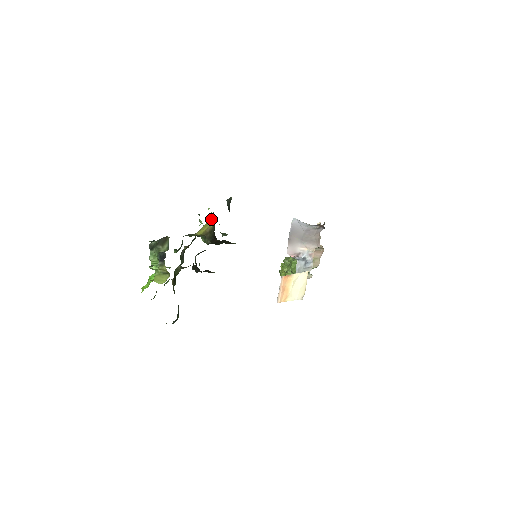
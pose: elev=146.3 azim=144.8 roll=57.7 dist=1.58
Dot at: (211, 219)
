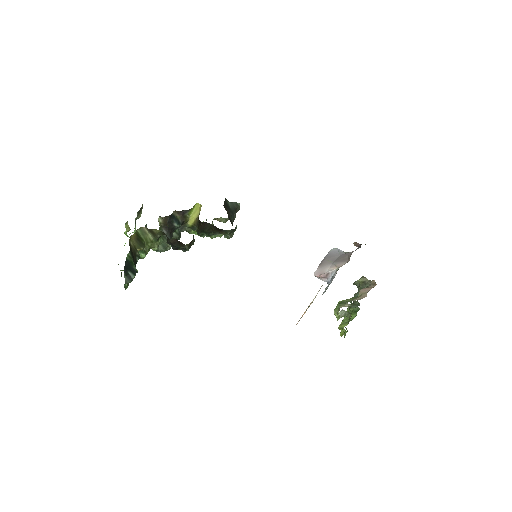
Dot at: (199, 205)
